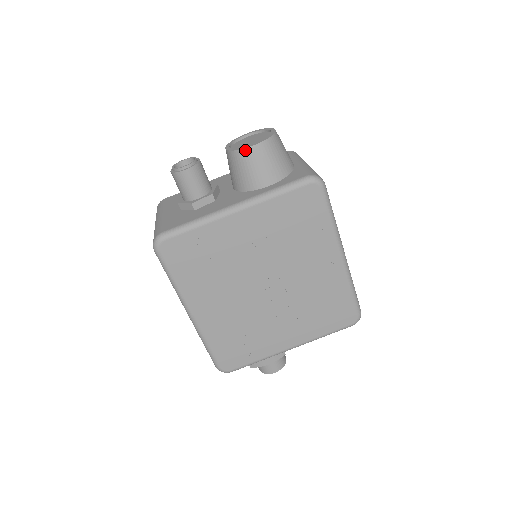
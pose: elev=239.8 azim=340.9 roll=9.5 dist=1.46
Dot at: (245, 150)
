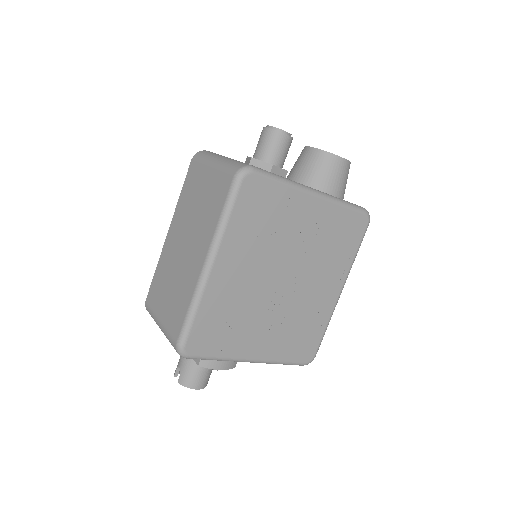
Dot at: (336, 156)
